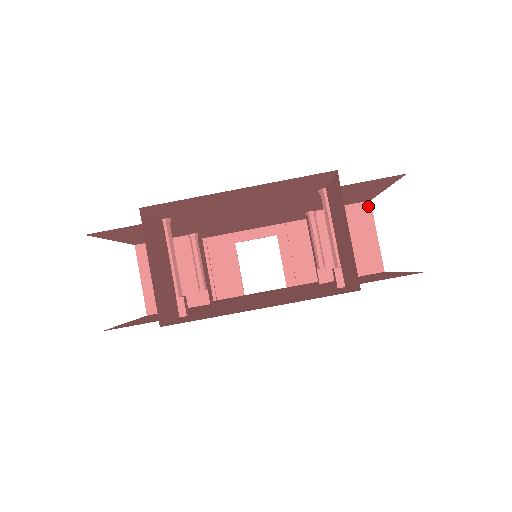
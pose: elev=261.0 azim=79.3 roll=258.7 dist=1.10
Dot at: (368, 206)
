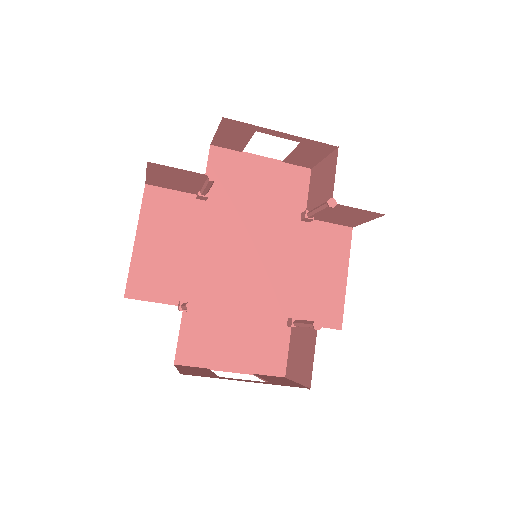
Dot at: (380, 215)
